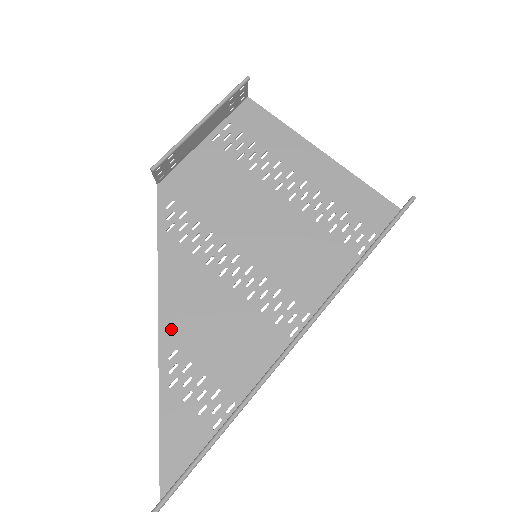
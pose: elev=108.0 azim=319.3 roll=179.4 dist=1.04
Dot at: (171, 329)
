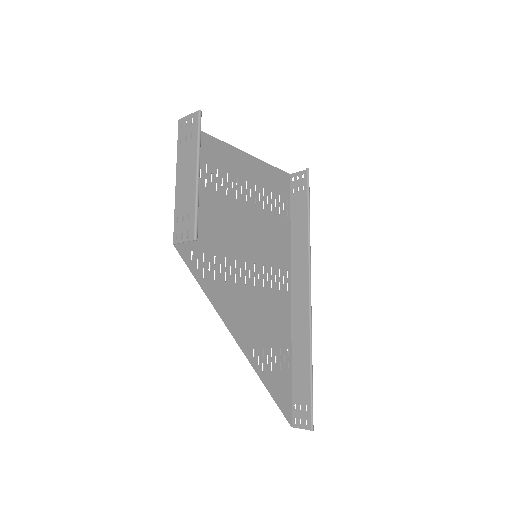
Dot at: (245, 340)
